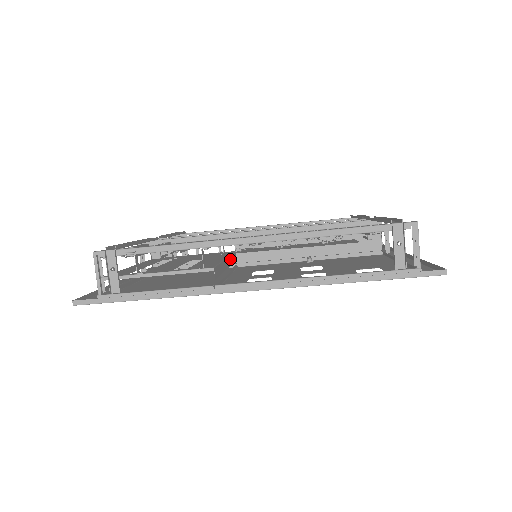
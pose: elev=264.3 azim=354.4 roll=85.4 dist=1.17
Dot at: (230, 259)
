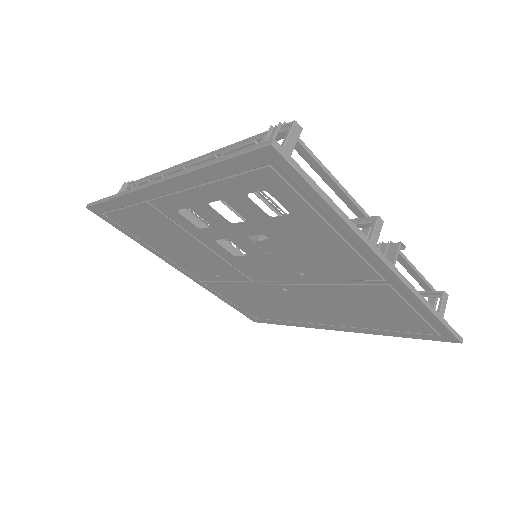
Dot at: (227, 245)
